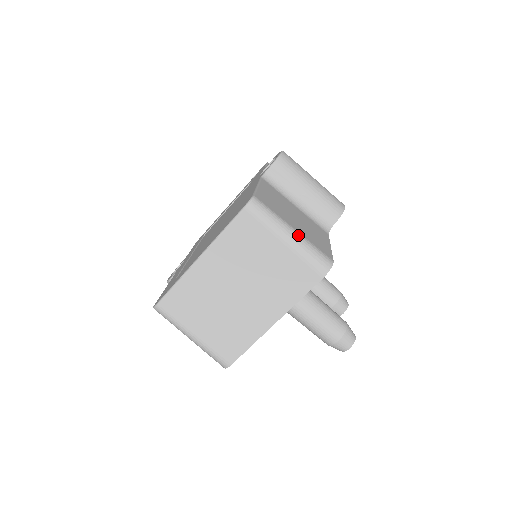
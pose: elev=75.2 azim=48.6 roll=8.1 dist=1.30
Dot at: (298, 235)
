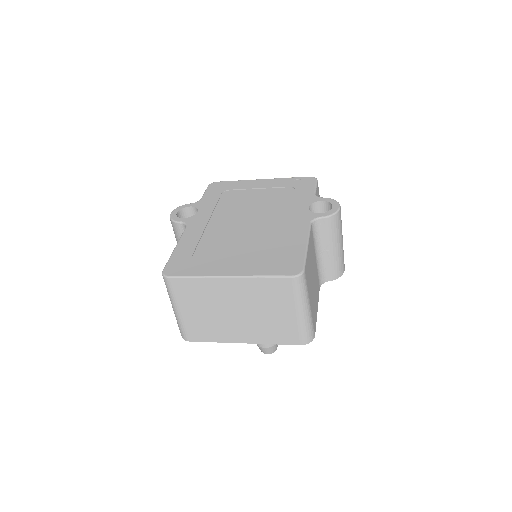
Dot at: (309, 311)
